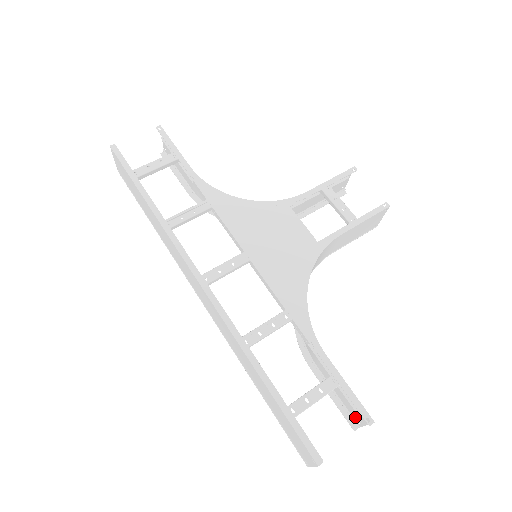
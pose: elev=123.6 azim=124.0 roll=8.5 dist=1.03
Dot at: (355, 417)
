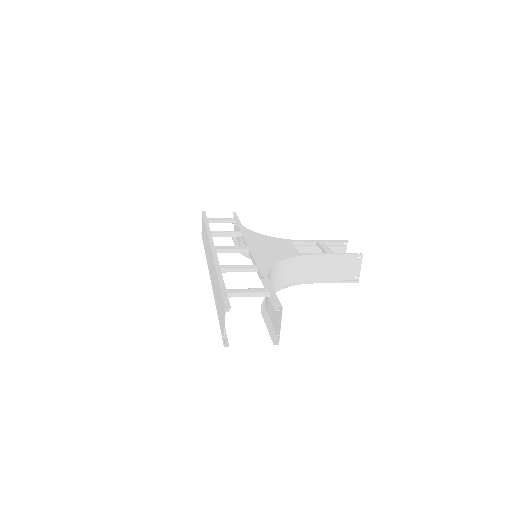
Dot at: (277, 332)
